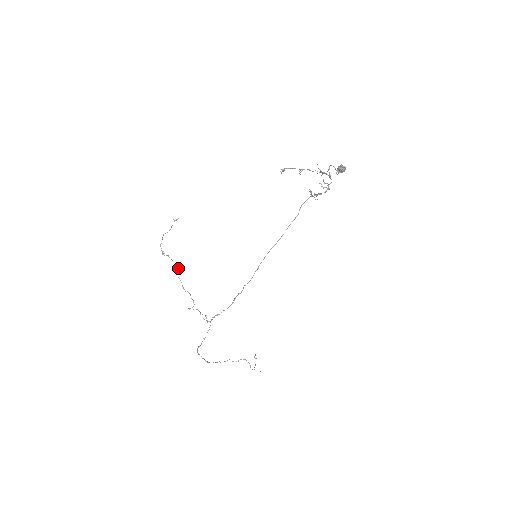
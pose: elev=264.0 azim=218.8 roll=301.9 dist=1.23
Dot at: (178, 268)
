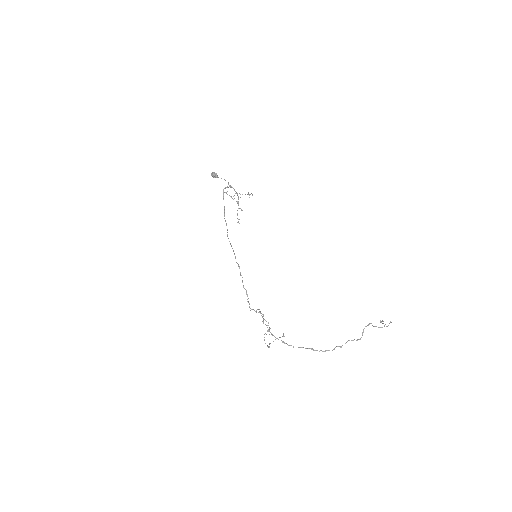
Dot at: (265, 333)
